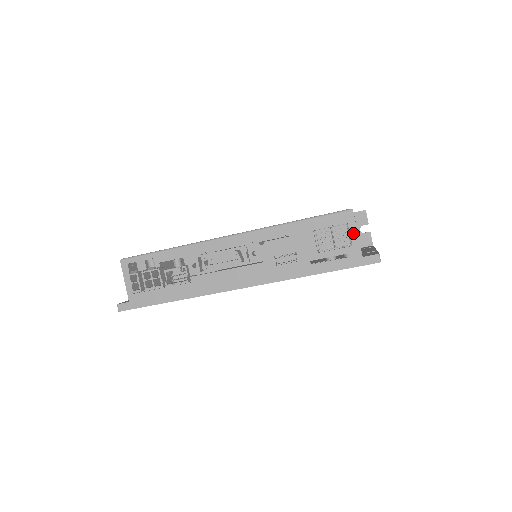
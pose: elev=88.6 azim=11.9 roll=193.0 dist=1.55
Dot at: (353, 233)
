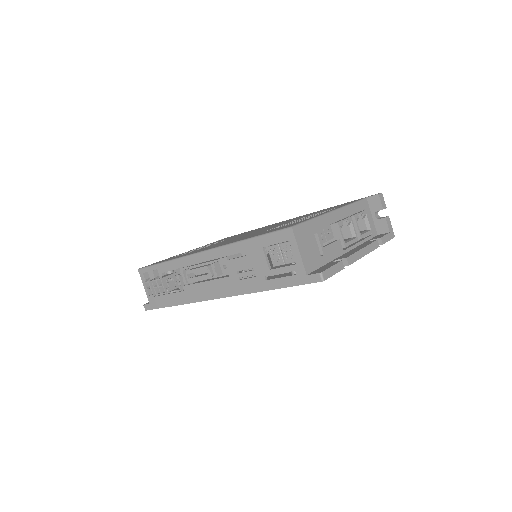
Dot at: (295, 251)
